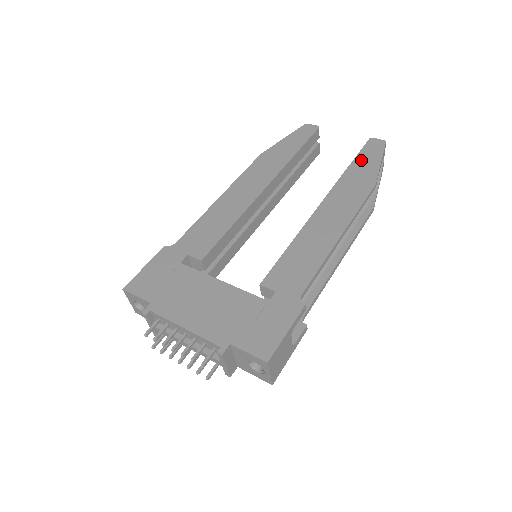
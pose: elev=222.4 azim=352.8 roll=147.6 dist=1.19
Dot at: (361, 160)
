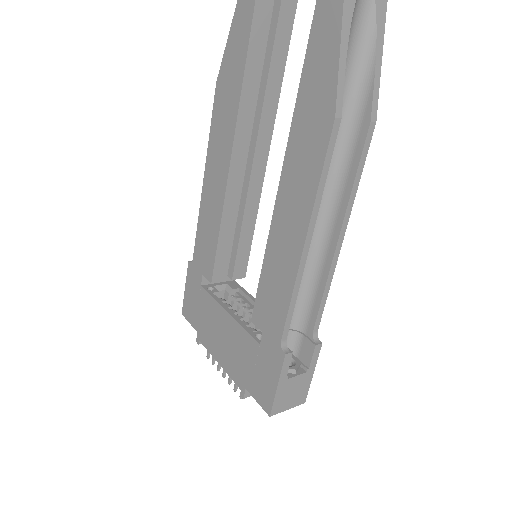
Dot at: (313, 55)
